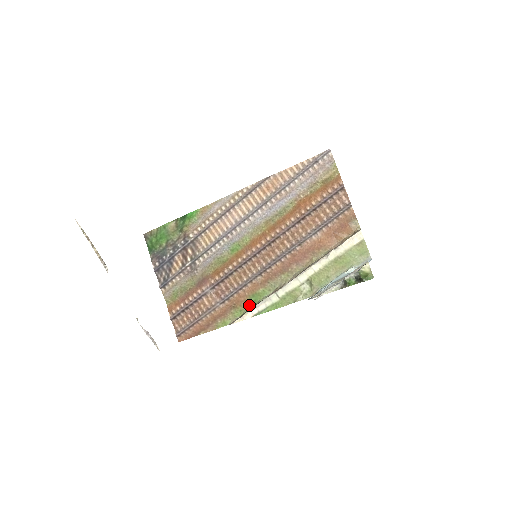
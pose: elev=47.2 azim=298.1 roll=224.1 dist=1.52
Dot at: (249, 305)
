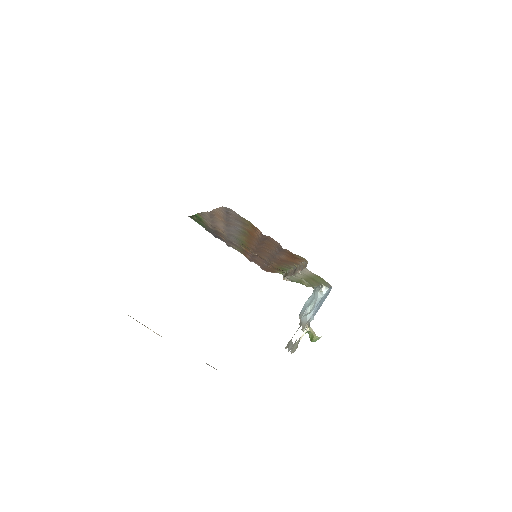
Dot at: (284, 270)
